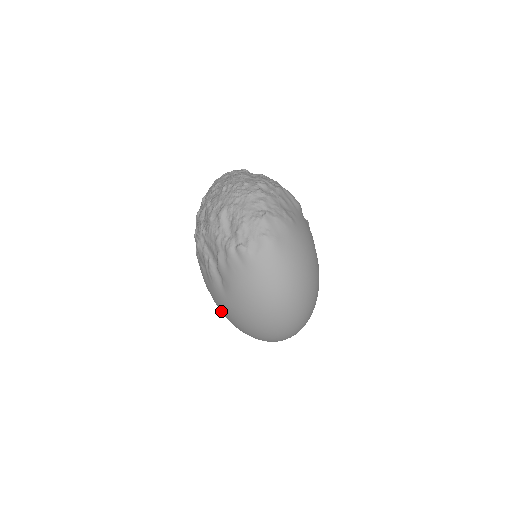
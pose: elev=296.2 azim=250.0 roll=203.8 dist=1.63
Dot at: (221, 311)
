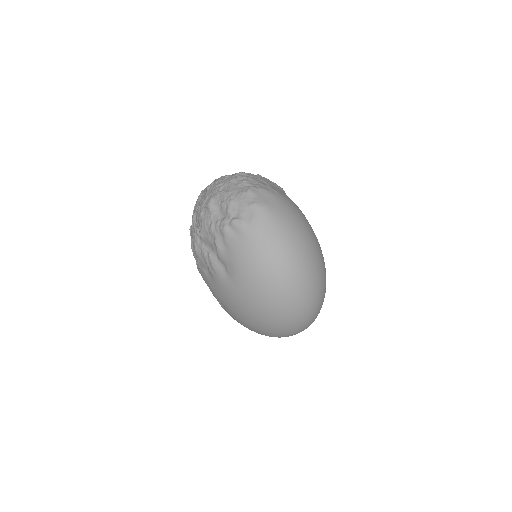
Dot at: (234, 312)
